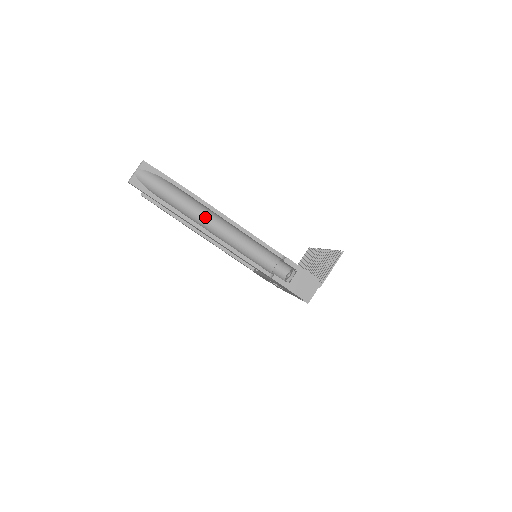
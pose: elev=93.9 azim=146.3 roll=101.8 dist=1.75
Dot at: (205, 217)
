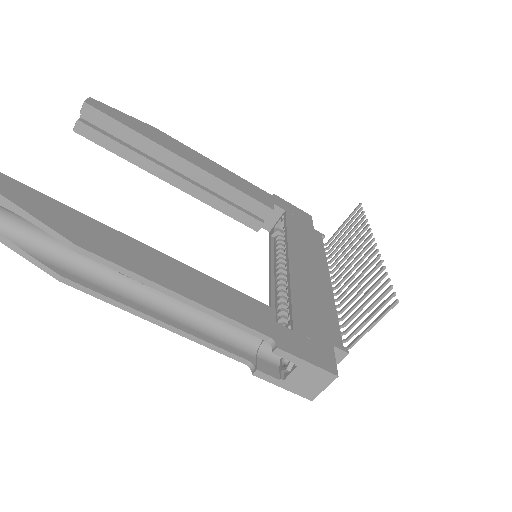
Dot at: occluded
